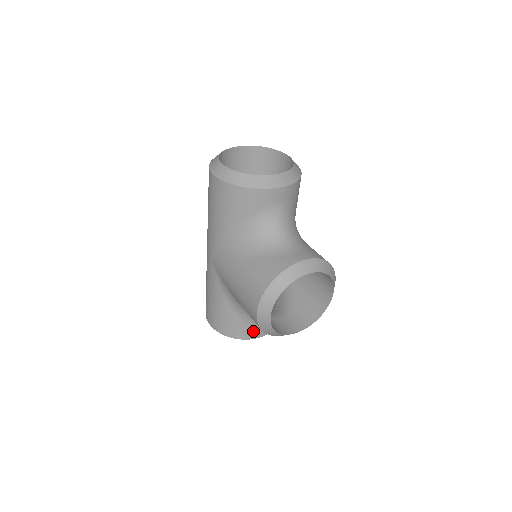
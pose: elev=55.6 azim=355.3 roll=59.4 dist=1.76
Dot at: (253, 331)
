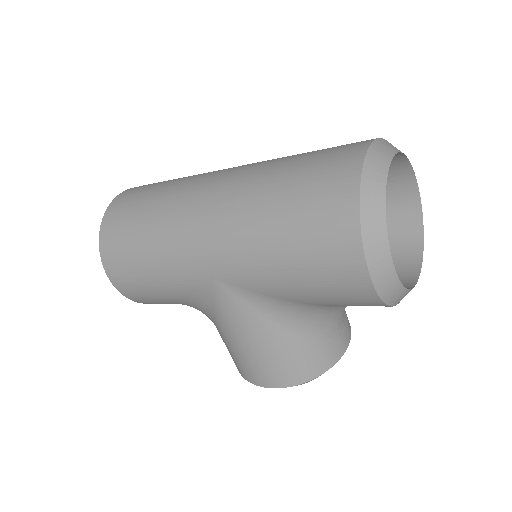
Dot at: occluded
